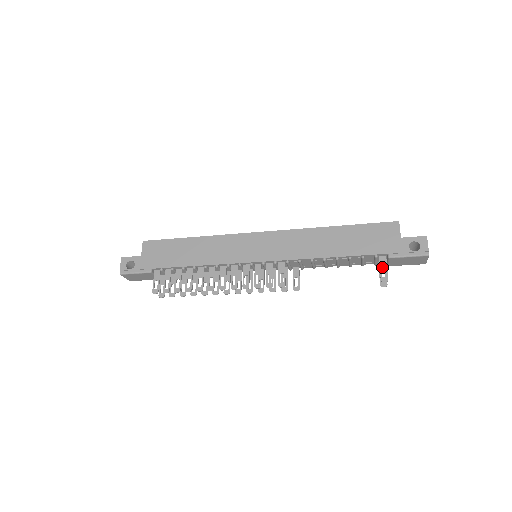
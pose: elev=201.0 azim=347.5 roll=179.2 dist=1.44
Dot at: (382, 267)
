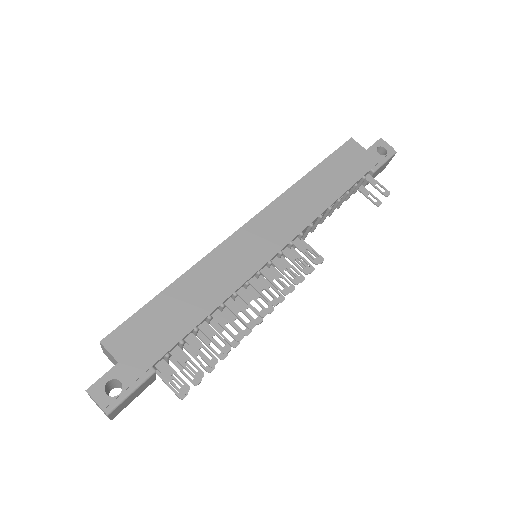
Dot at: (375, 184)
